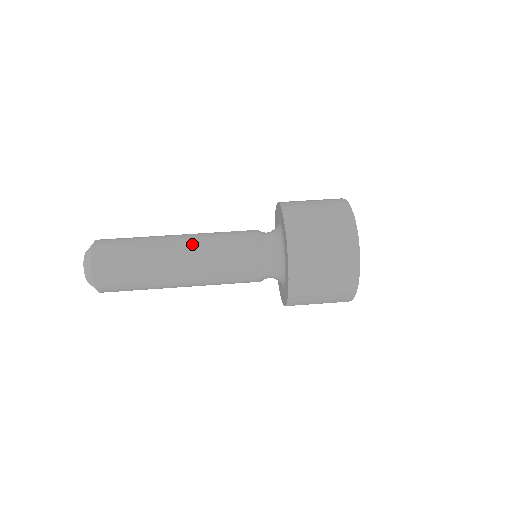
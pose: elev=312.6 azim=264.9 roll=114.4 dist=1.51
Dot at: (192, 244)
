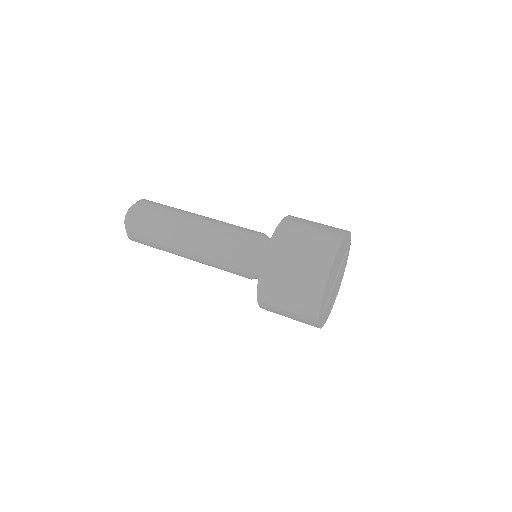
Dot at: (197, 240)
